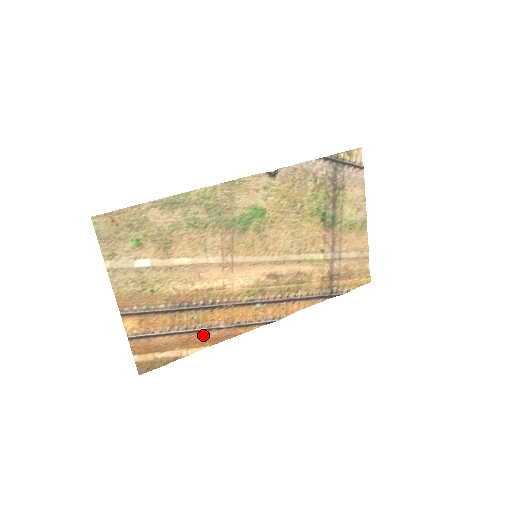
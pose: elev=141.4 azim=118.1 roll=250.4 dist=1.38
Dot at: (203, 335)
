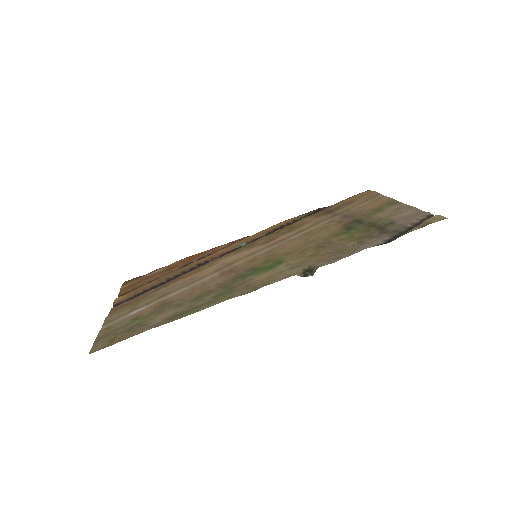
Dot at: (184, 263)
